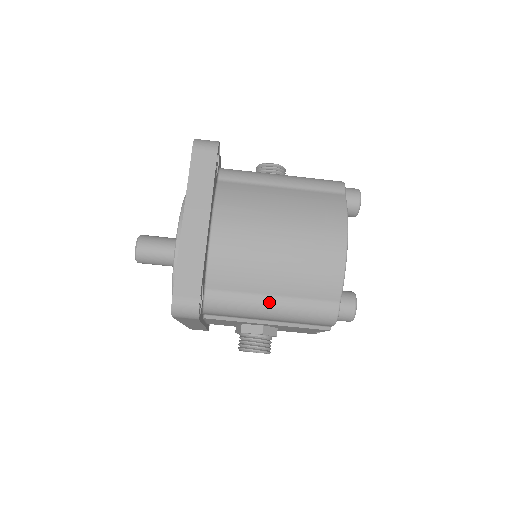
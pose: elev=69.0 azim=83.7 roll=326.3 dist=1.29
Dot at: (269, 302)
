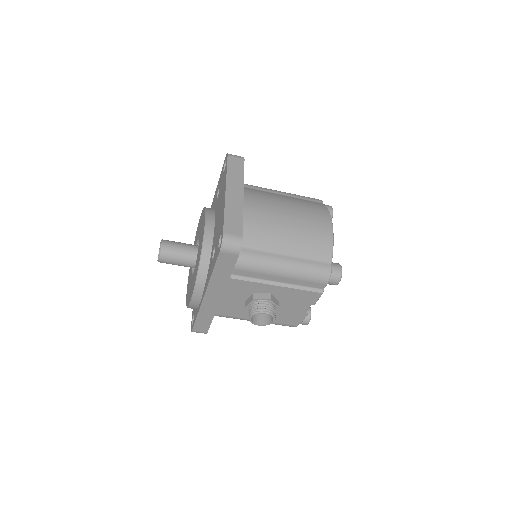
Dot at: (283, 259)
